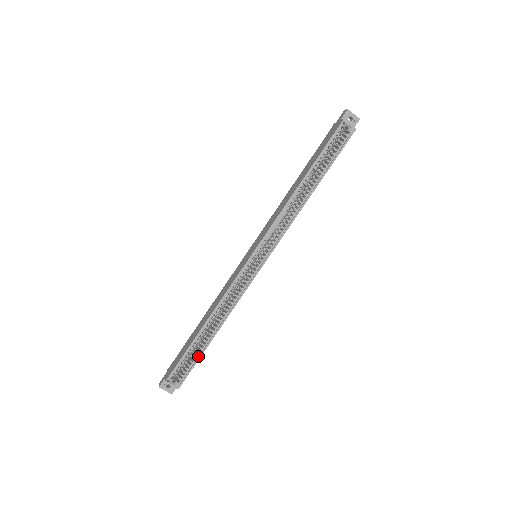
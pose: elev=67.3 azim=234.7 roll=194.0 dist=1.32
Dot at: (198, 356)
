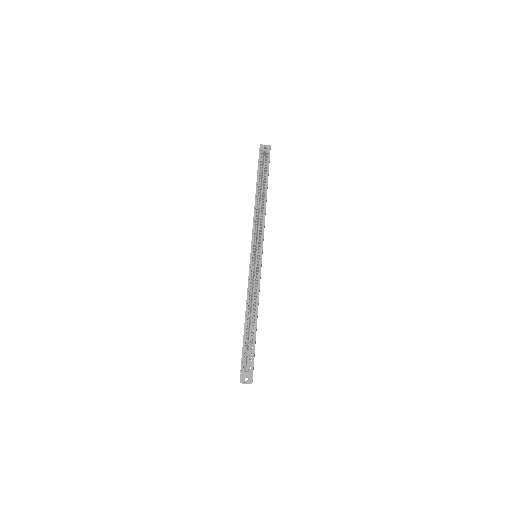
Dot at: (254, 342)
